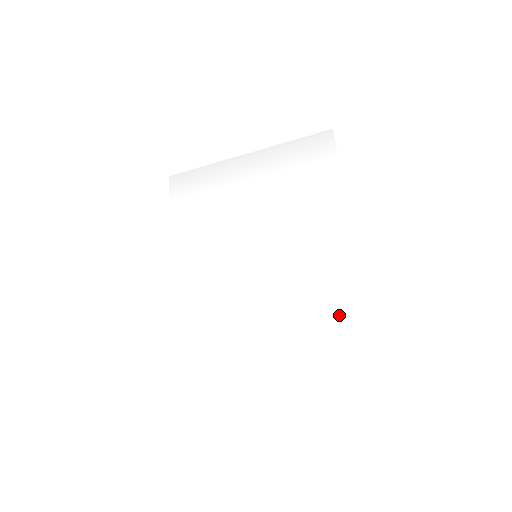
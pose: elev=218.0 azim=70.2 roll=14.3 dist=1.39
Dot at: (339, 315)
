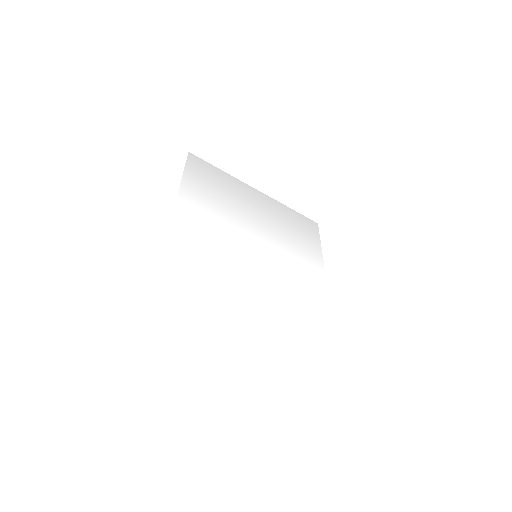
Dot at: (316, 336)
